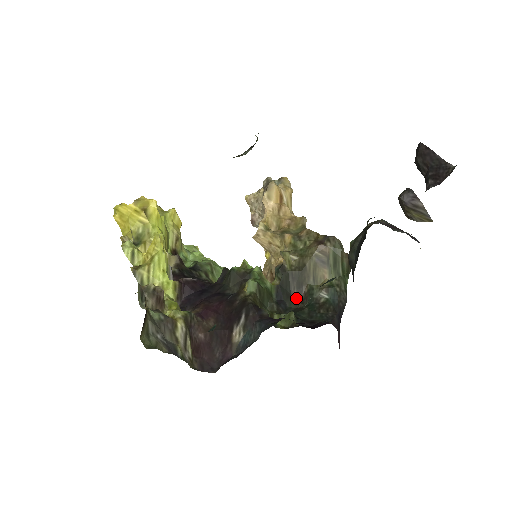
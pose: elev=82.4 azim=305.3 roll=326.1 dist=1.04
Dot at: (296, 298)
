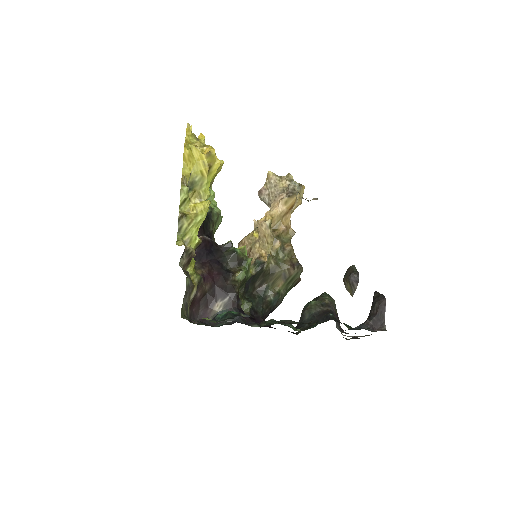
Dot at: (256, 287)
